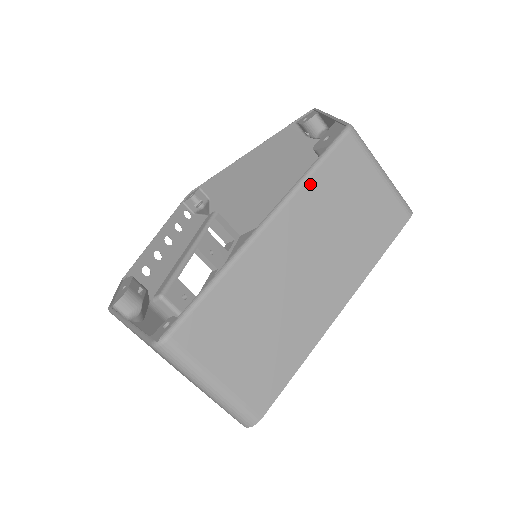
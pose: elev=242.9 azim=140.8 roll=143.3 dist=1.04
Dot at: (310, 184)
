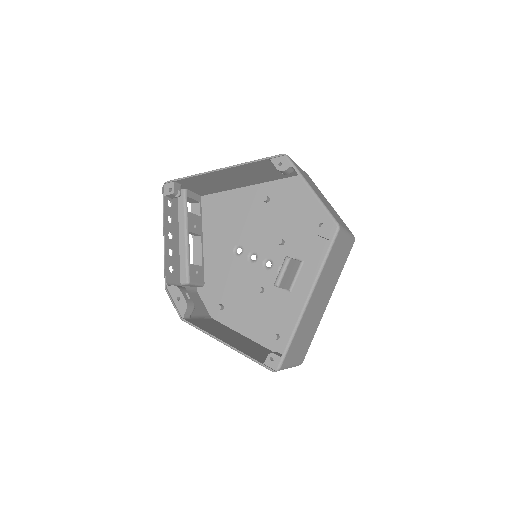
Dot at: (324, 269)
